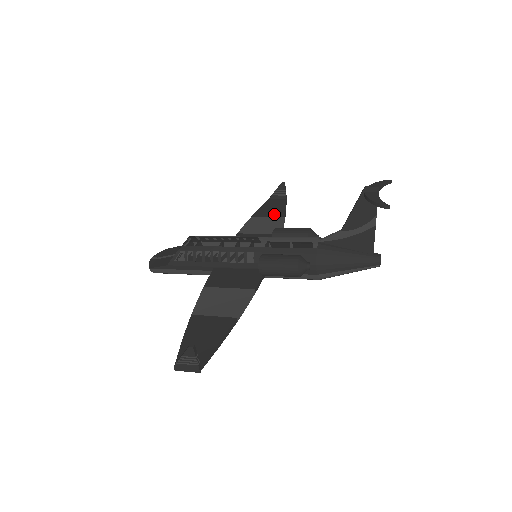
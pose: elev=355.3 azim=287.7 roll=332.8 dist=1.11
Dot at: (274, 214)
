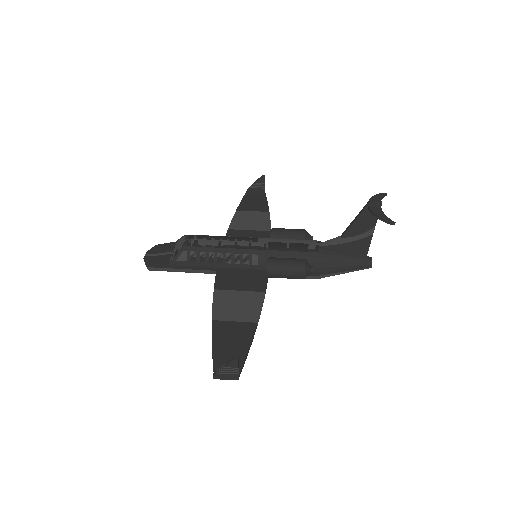
Dot at: (258, 208)
